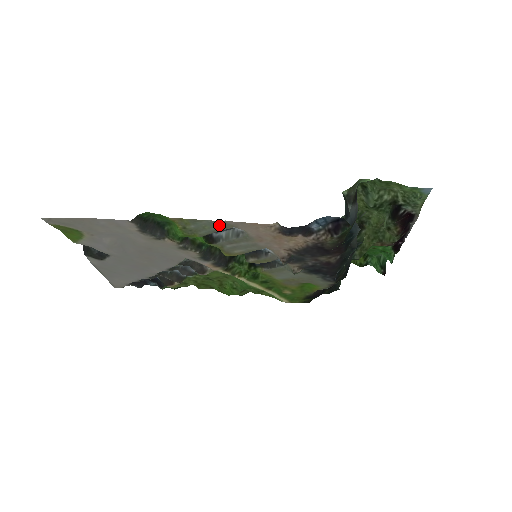
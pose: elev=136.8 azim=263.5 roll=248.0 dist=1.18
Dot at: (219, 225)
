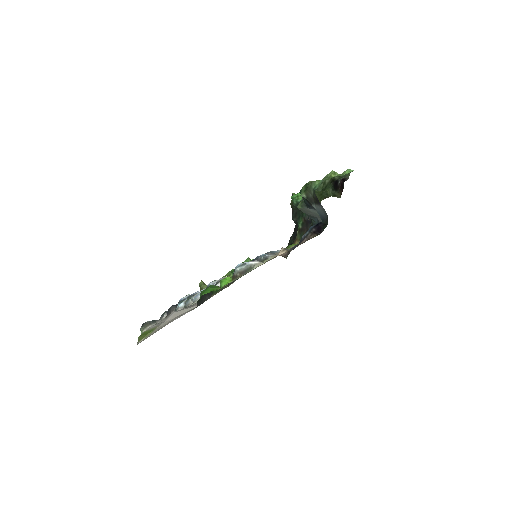
Dot at: occluded
